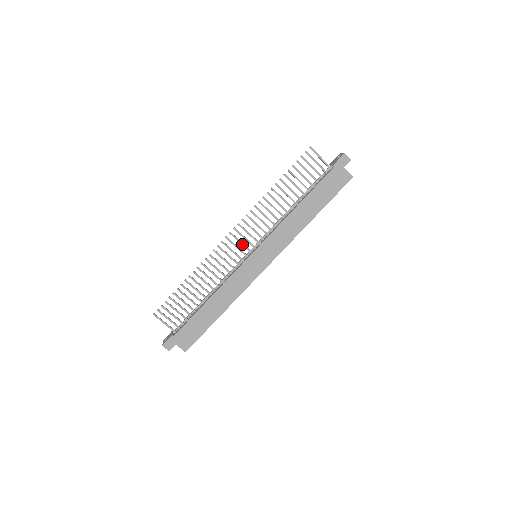
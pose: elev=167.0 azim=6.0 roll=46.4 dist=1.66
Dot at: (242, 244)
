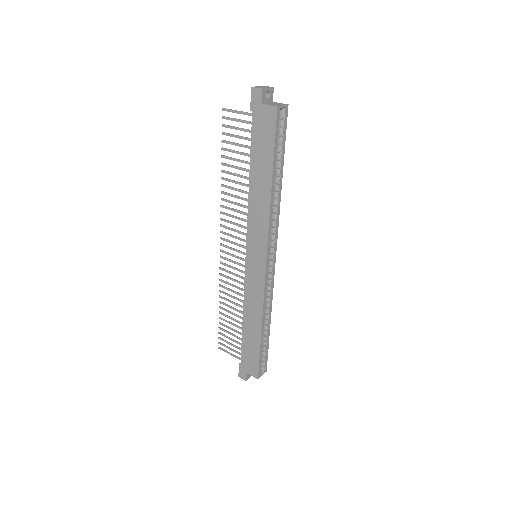
Dot at: (235, 250)
